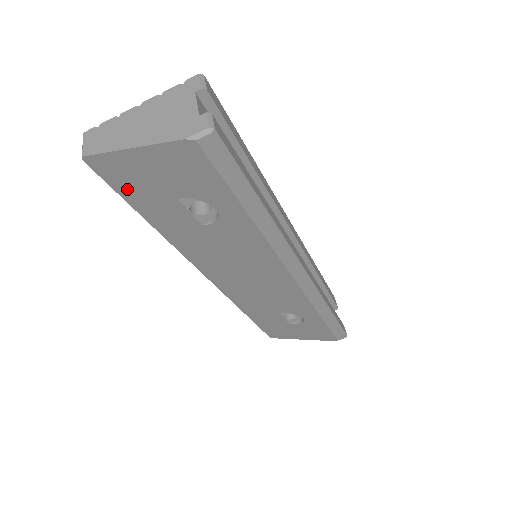
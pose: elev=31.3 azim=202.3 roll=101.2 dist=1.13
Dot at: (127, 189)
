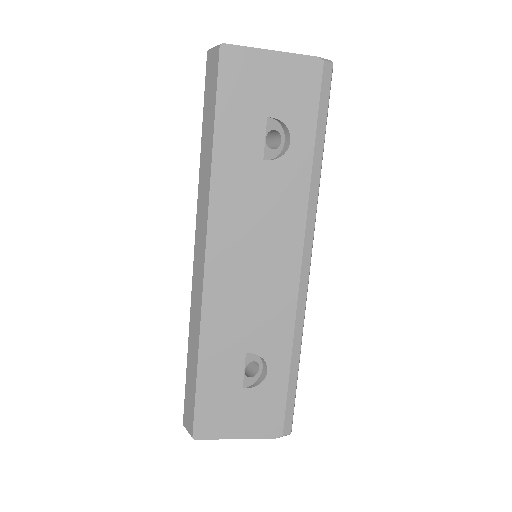
Dot at: (230, 92)
